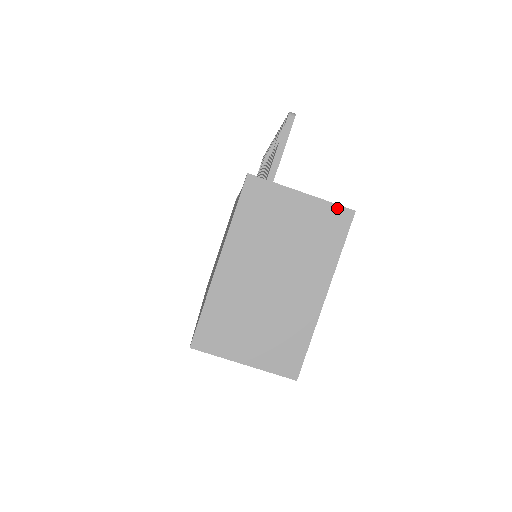
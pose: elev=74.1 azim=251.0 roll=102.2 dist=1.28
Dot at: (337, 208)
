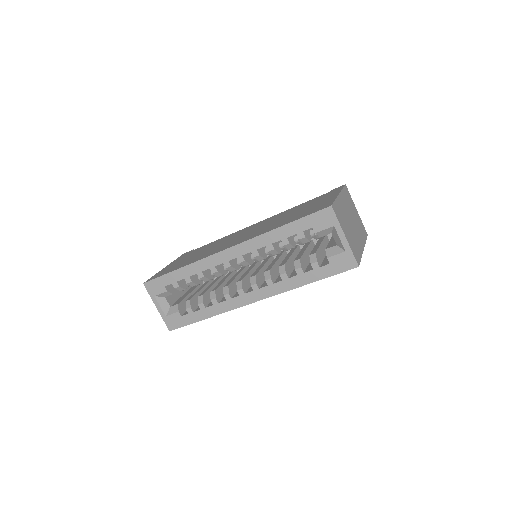
Dot at: (364, 227)
